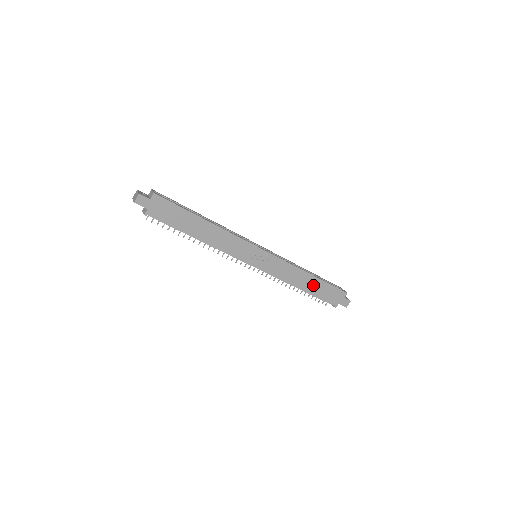
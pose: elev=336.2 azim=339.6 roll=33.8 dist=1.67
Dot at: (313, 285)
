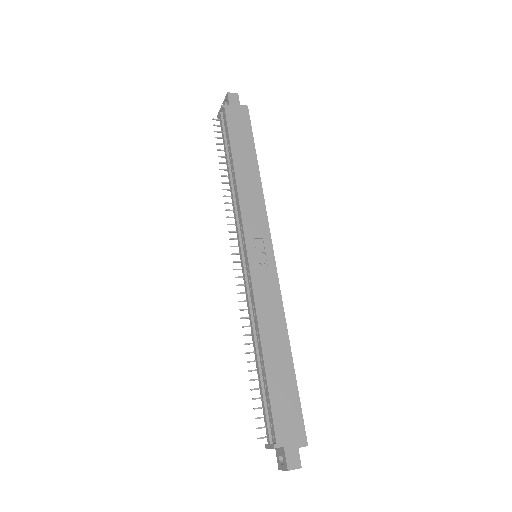
Dot at: (280, 366)
